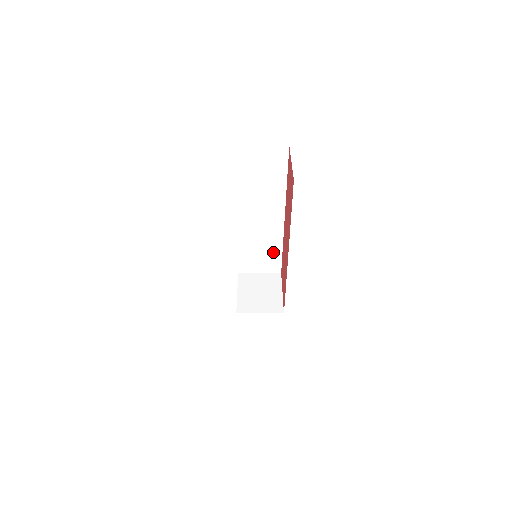
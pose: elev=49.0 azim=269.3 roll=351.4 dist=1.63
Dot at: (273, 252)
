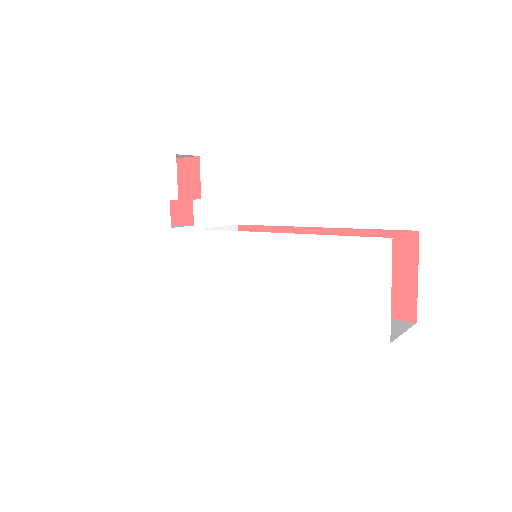
Dot at: occluded
